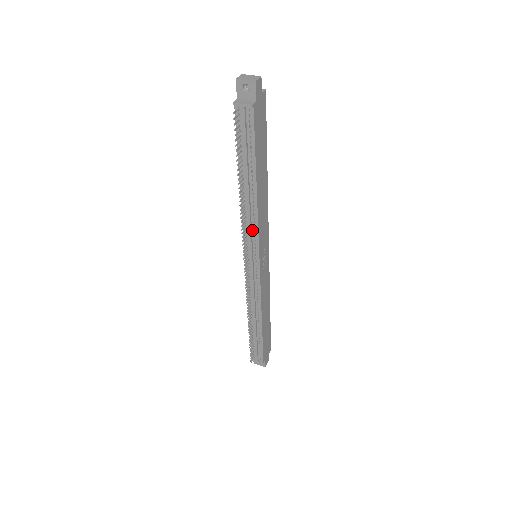
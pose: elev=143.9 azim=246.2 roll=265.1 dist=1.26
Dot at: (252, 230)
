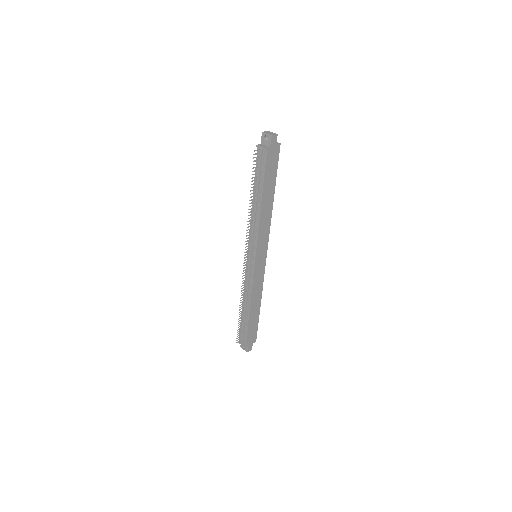
Dot at: (254, 233)
